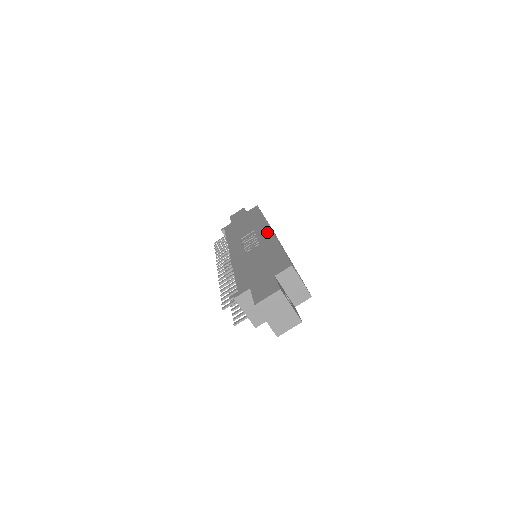
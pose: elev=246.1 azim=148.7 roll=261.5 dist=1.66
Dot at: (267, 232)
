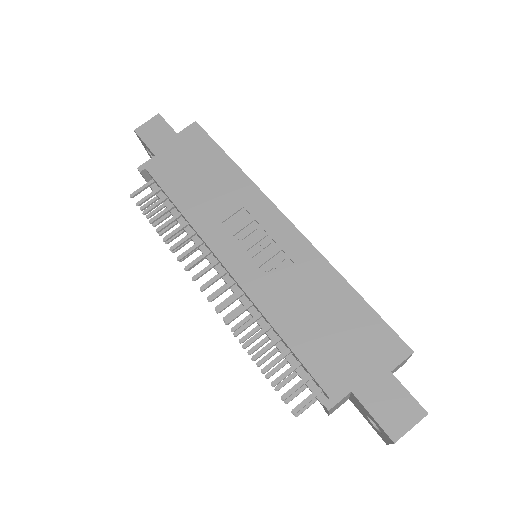
Dot at: (286, 228)
